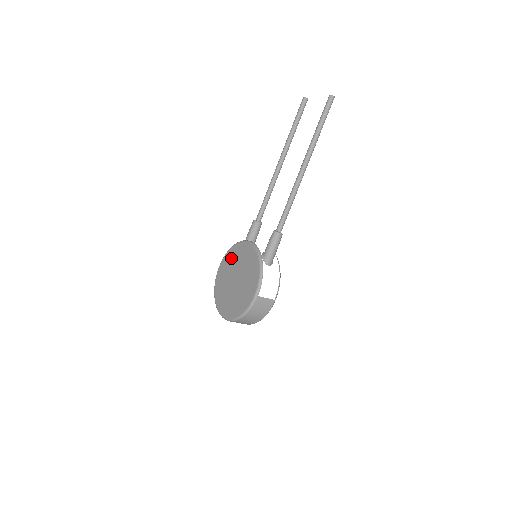
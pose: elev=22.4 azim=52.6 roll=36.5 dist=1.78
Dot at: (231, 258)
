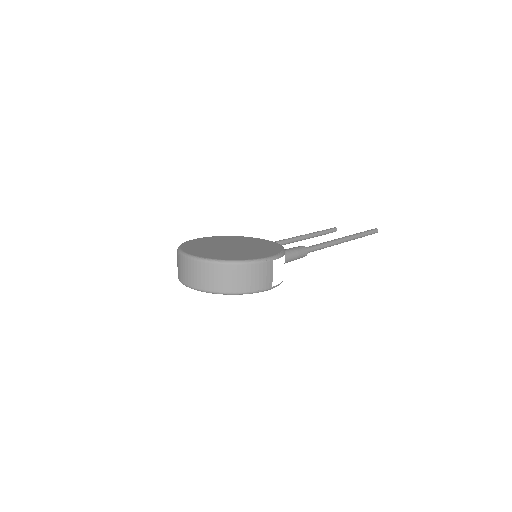
Dot at: (226, 238)
